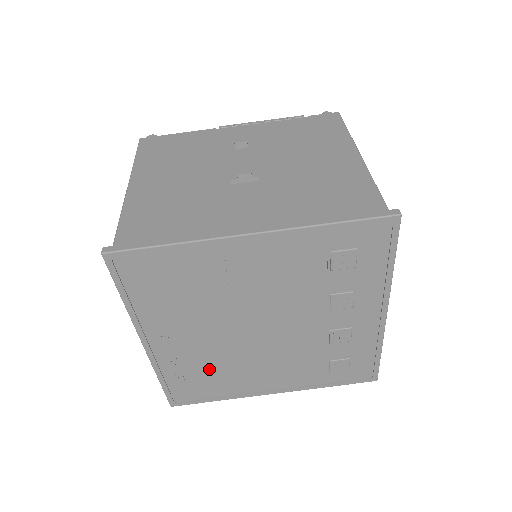
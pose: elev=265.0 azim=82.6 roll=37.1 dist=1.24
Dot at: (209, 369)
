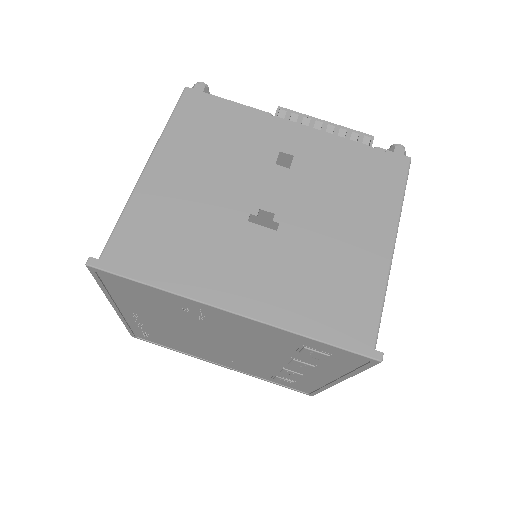
Dot at: (170, 338)
